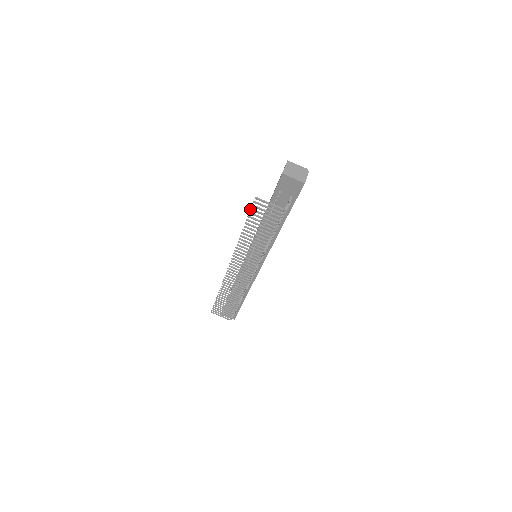
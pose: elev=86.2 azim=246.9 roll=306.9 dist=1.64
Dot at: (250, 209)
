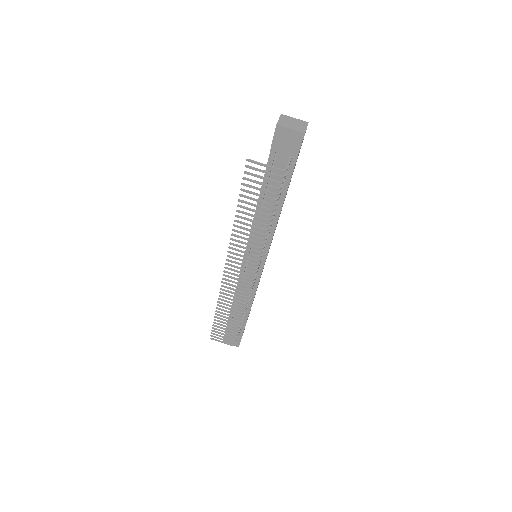
Dot at: (242, 178)
